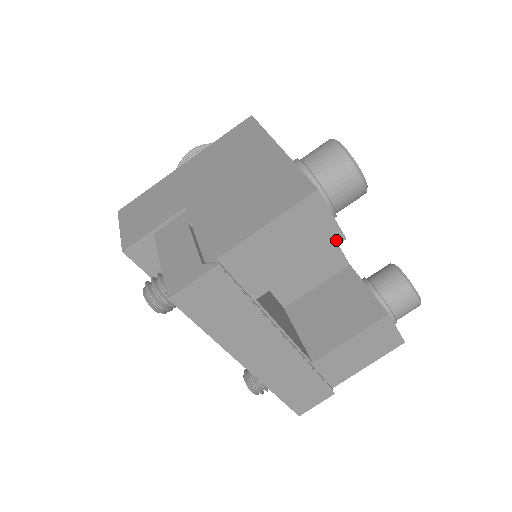
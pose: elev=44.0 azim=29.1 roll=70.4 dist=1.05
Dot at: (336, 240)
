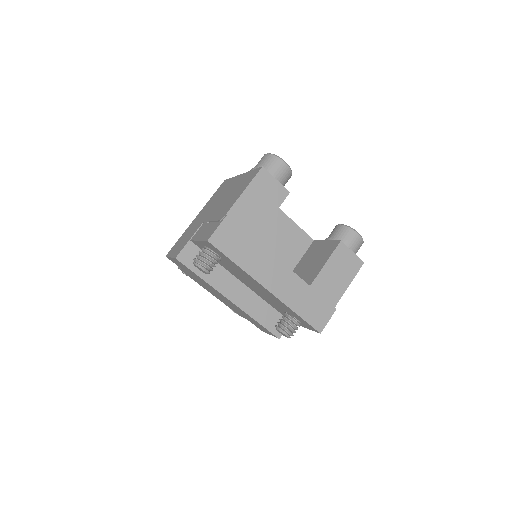
Dot at: (285, 194)
